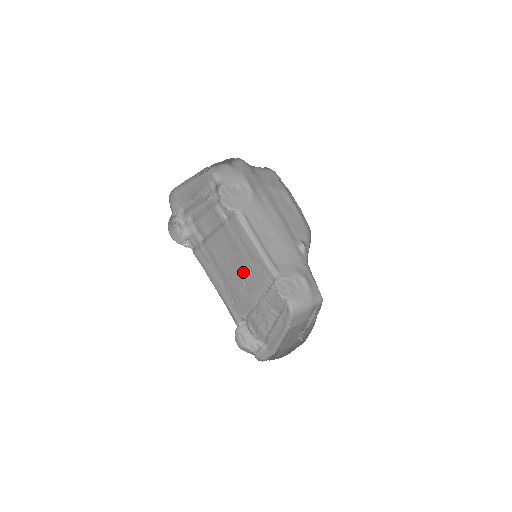
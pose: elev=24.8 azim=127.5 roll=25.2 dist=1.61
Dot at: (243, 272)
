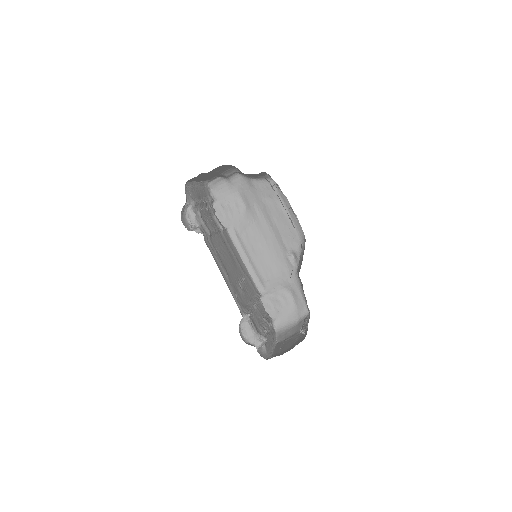
Dot at: (239, 277)
